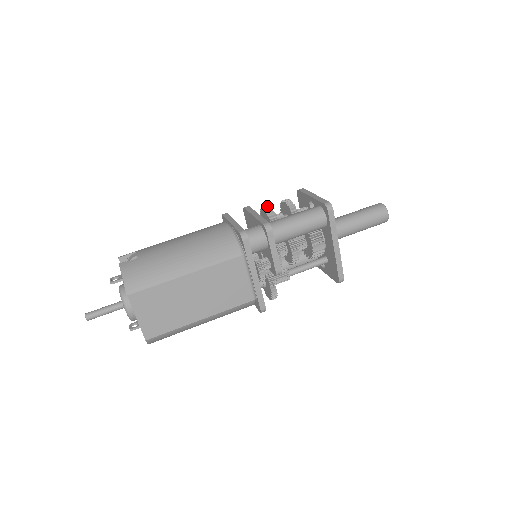
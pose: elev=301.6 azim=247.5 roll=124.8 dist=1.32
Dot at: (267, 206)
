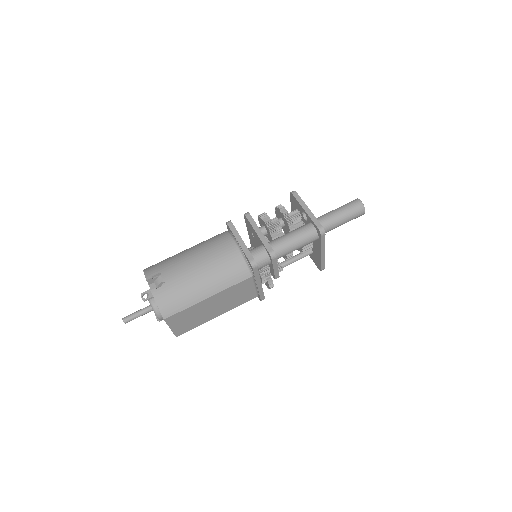
Dot at: (266, 216)
